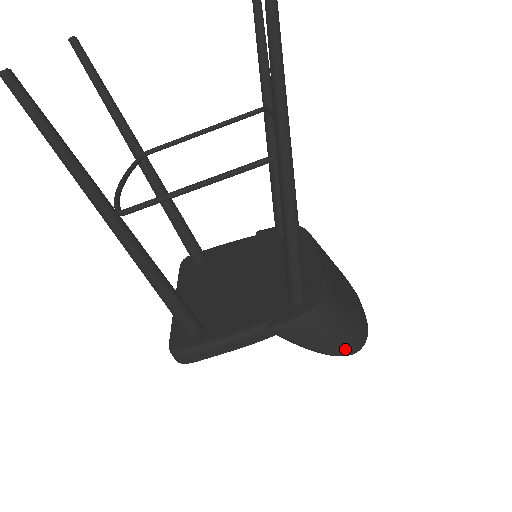
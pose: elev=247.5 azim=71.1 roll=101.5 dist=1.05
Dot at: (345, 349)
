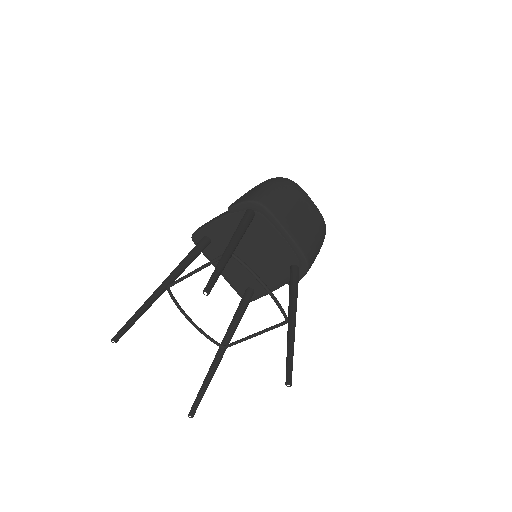
Dot at: occluded
